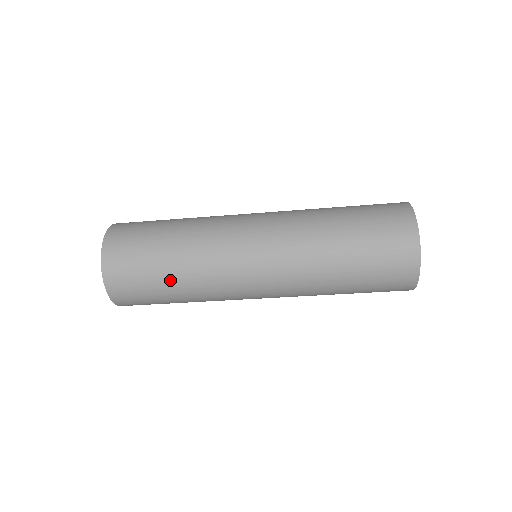
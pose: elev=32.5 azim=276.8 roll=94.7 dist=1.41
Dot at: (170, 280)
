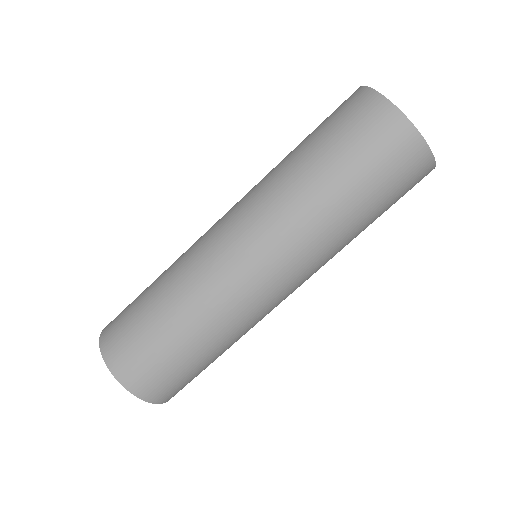
Dot at: (152, 290)
